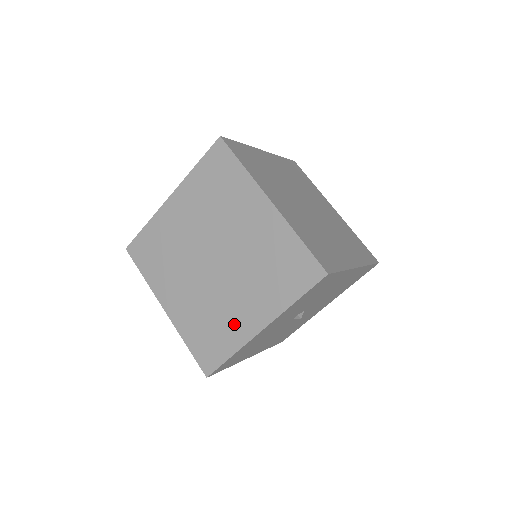
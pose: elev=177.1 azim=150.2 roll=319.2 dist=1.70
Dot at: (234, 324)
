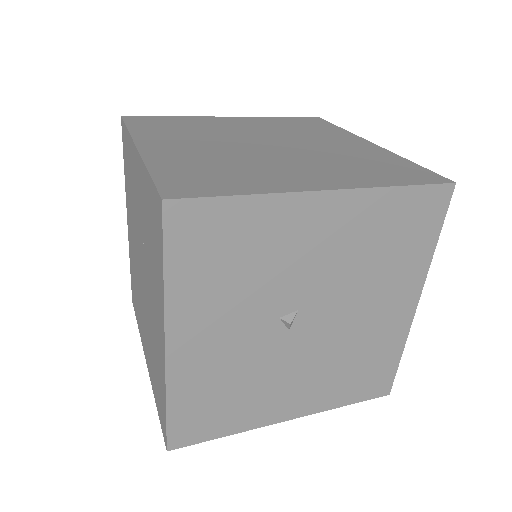
Dot at: (158, 351)
